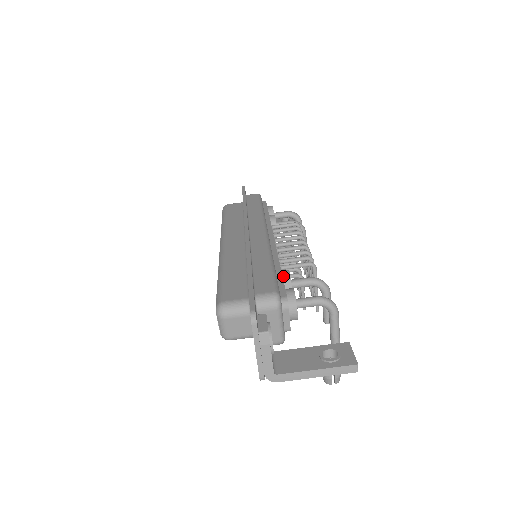
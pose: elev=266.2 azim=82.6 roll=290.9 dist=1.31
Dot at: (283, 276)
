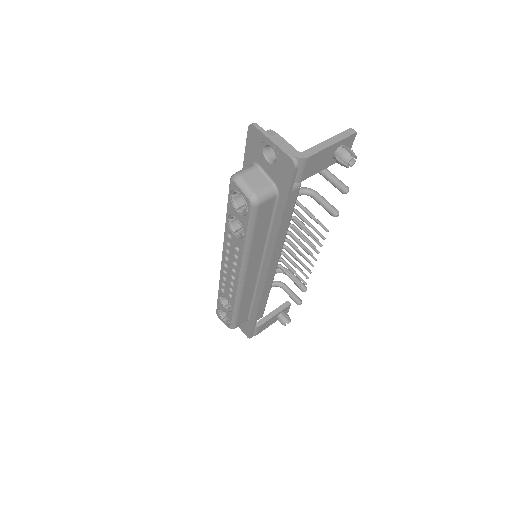
Dot at: occluded
